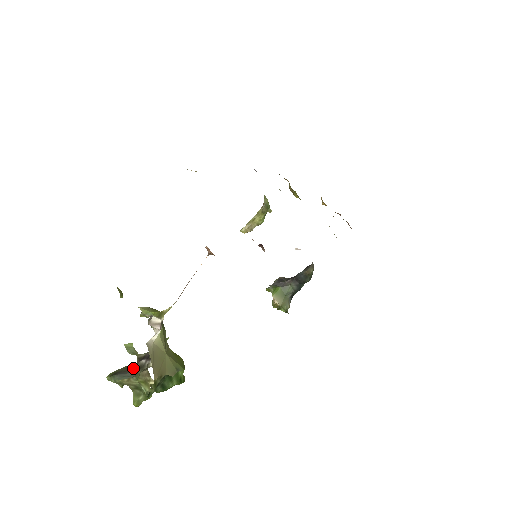
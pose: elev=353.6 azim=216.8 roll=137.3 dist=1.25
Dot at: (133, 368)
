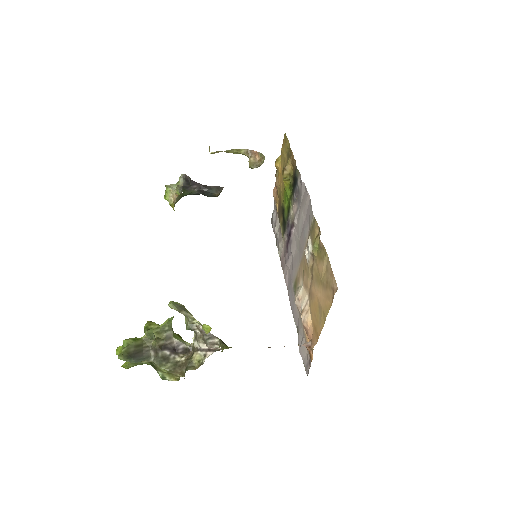
Dot at: (144, 348)
